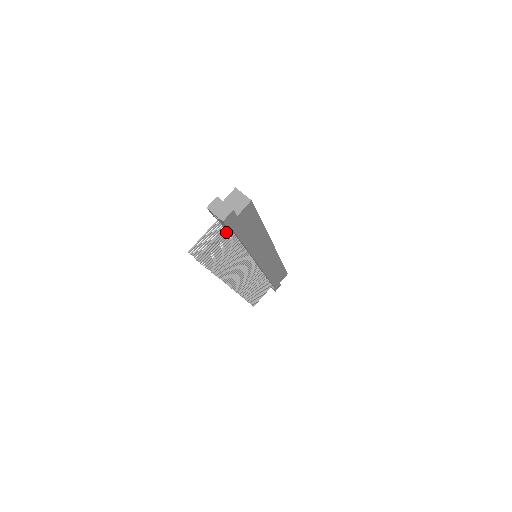
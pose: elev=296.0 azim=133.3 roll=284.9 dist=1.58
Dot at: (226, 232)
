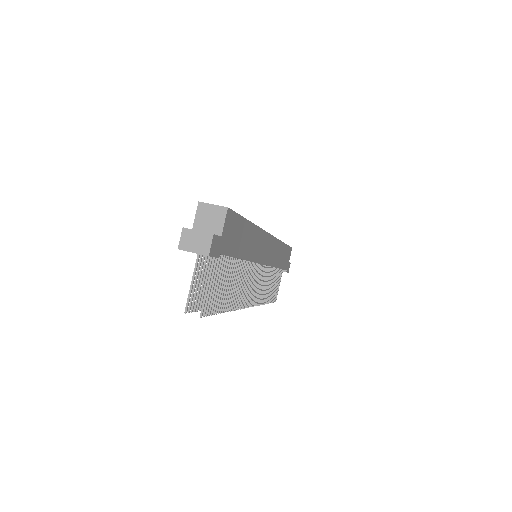
Dot at: occluded
